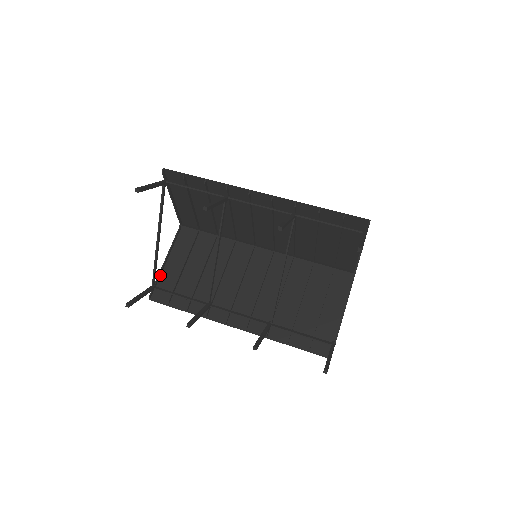
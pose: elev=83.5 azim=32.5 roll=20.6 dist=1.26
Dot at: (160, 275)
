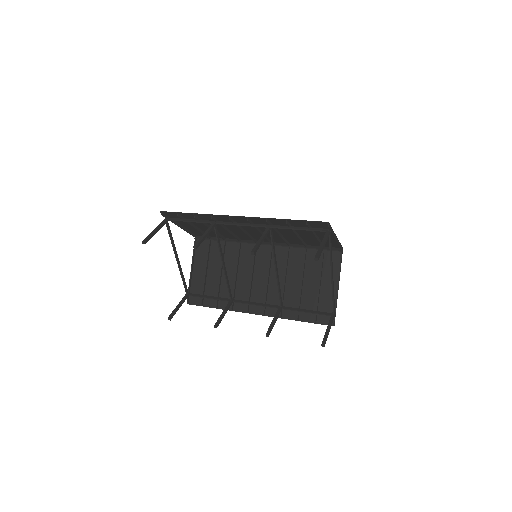
Dot at: (191, 283)
